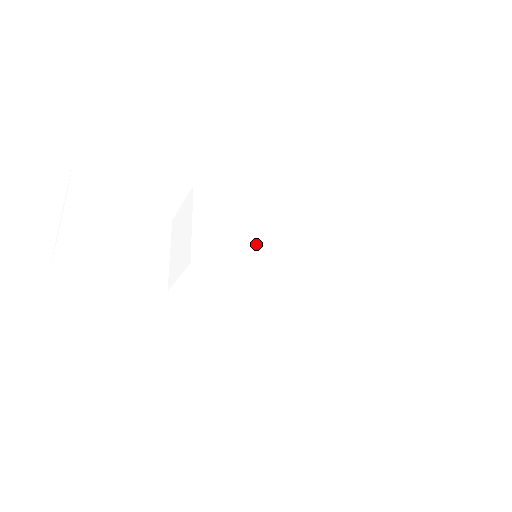
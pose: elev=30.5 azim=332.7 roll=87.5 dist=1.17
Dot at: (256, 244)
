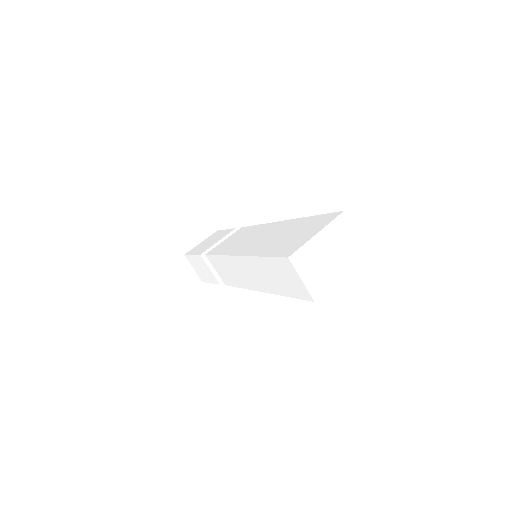
Dot at: (237, 242)
